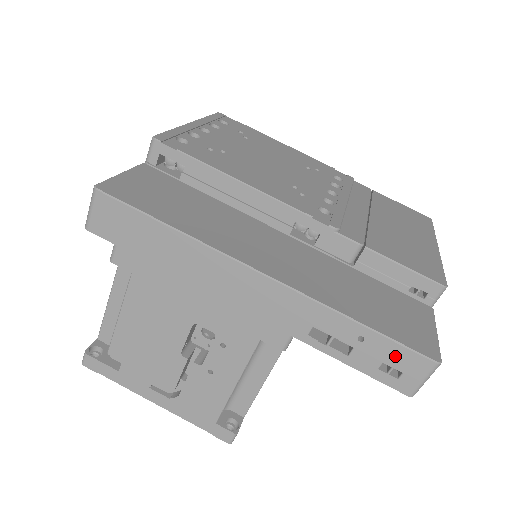
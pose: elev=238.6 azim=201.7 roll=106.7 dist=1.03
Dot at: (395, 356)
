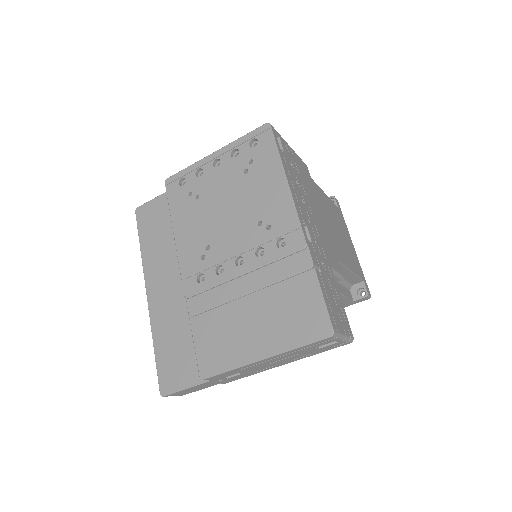
Dot at: occluded
